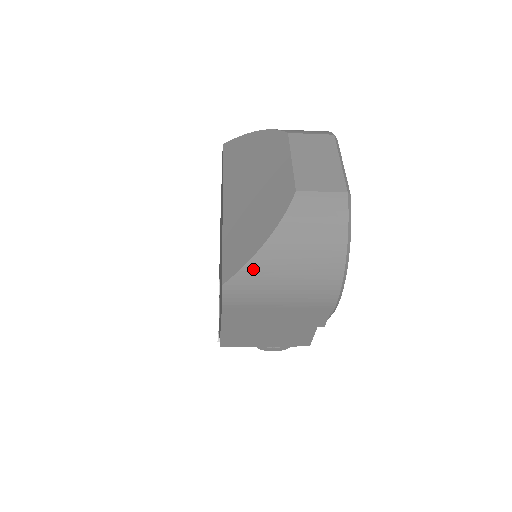
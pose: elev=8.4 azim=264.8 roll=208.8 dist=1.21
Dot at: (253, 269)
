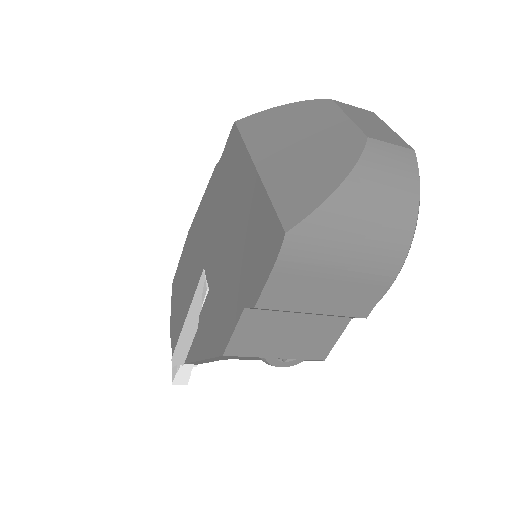
Dot at: (324, 216)
